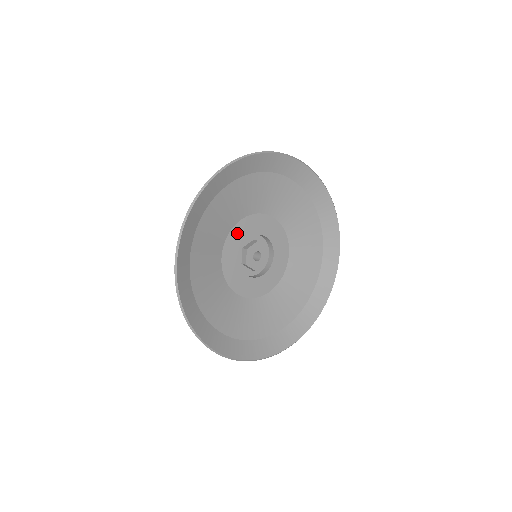
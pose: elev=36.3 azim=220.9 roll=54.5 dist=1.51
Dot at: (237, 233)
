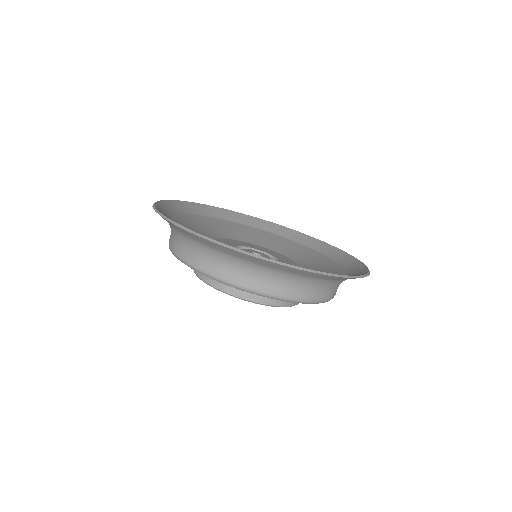
Dot at: (222, 242)
